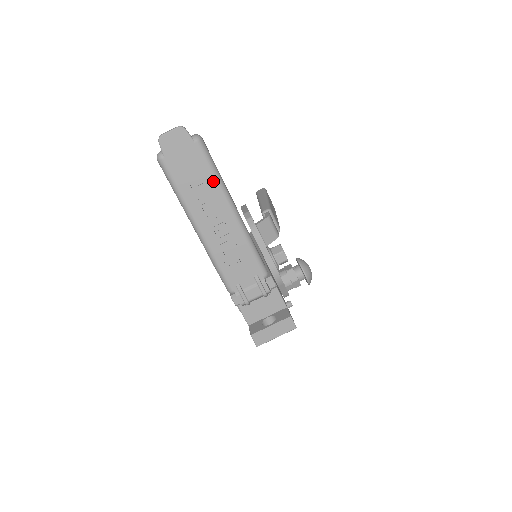
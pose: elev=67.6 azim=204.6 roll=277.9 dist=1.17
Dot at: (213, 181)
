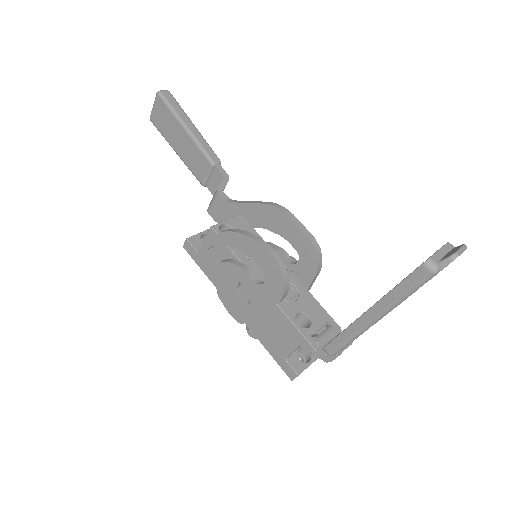
Dot at: occluded
